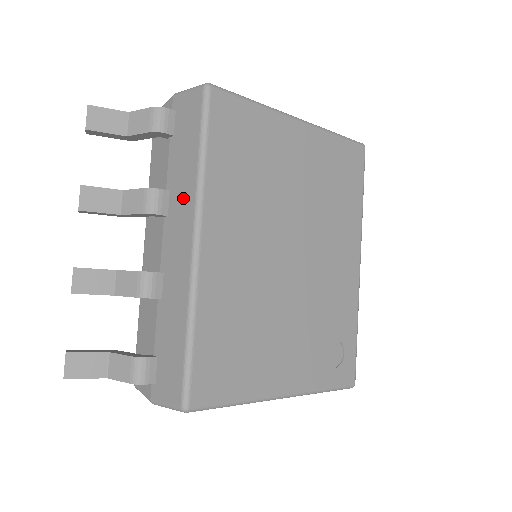
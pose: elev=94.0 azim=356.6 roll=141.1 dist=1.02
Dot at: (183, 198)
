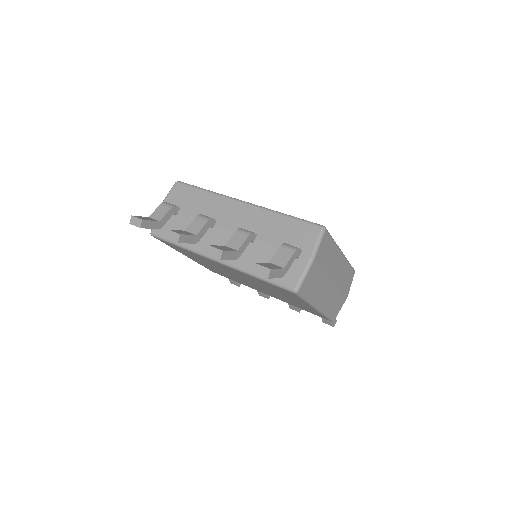
Dot at: (216, 206)
